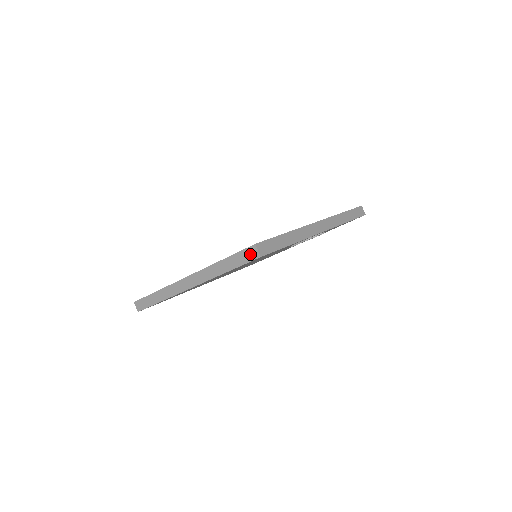
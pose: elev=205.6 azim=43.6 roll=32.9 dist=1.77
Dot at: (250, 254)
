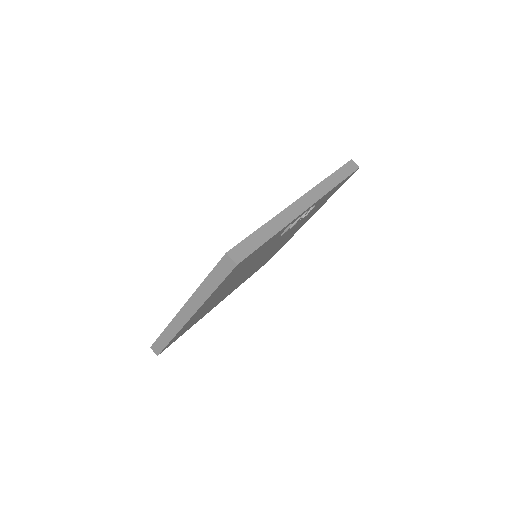
Dot at: (226, 265)
